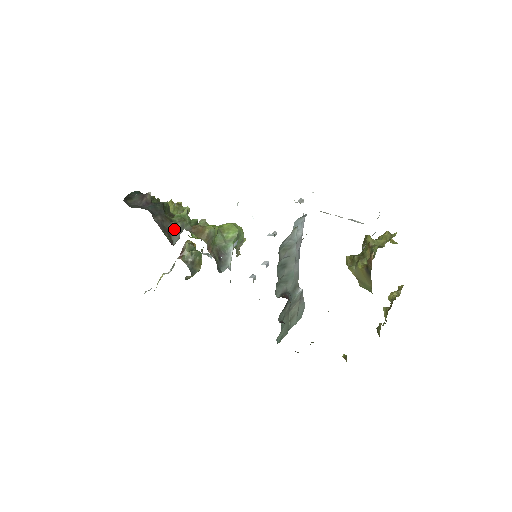
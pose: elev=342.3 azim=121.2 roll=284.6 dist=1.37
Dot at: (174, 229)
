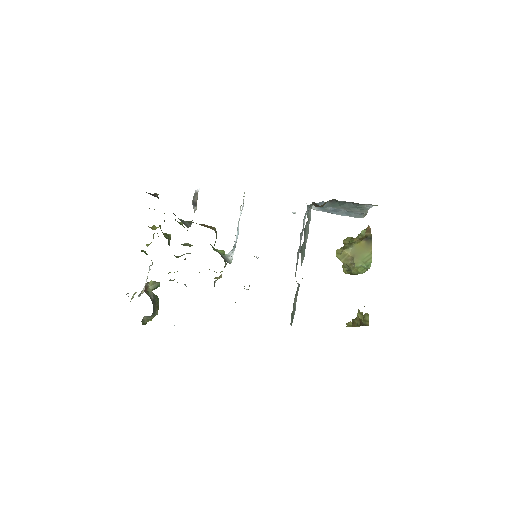
Dot at: (183, 221)
